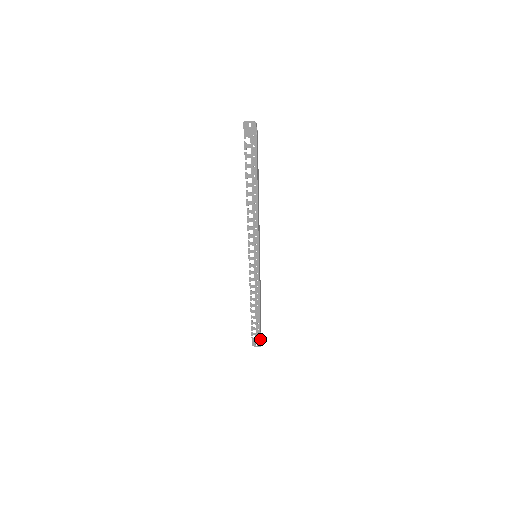
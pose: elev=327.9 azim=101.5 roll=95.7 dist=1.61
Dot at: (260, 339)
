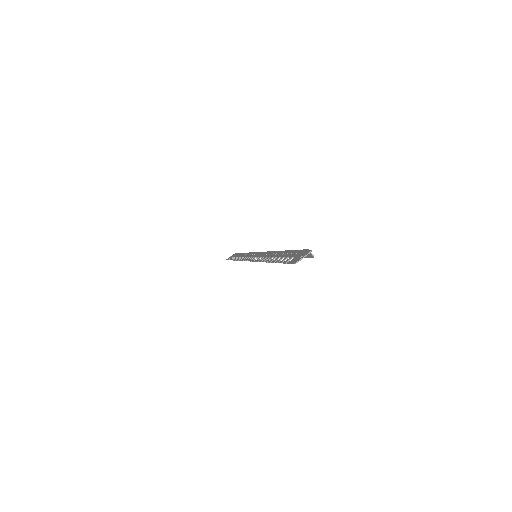
Dot at: occluded
